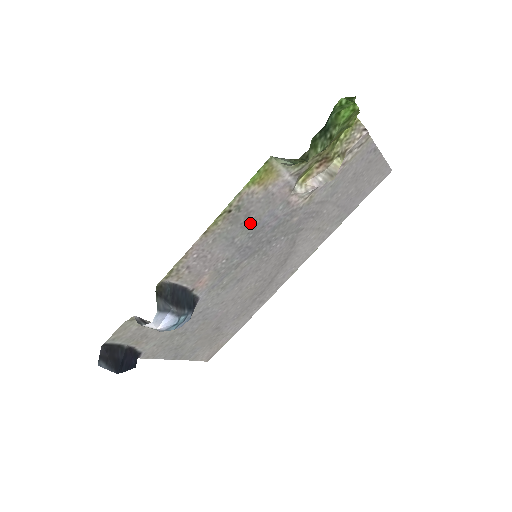
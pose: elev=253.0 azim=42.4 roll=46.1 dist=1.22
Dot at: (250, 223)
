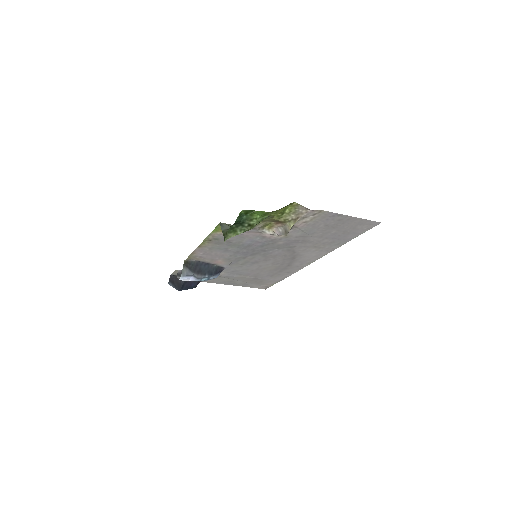
Dot at: (235, 244)
